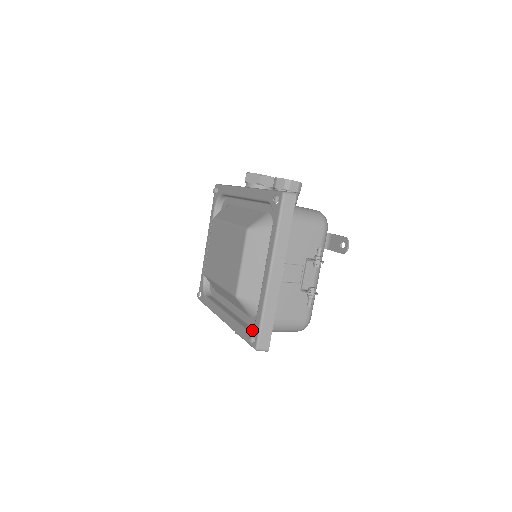
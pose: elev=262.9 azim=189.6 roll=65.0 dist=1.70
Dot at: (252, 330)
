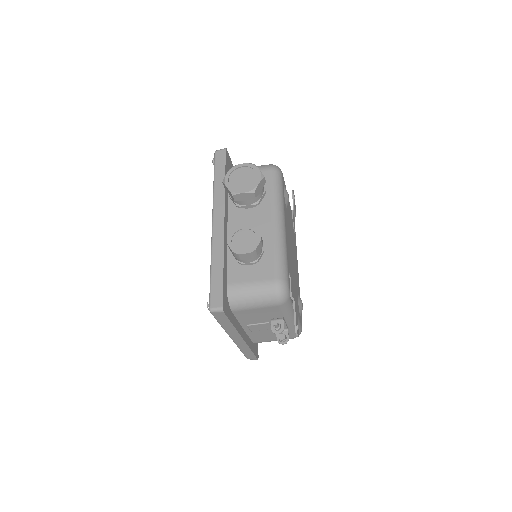
Dot at: occluded
